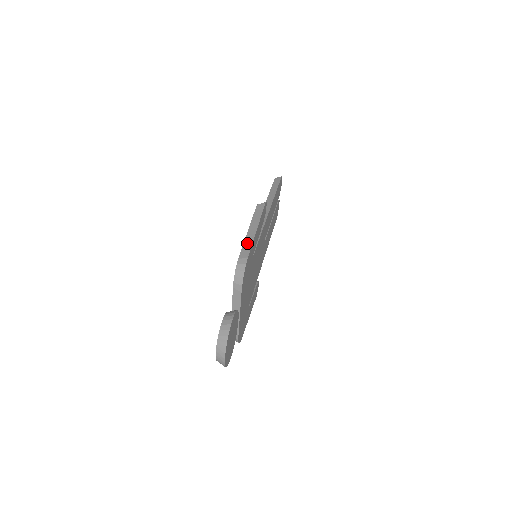
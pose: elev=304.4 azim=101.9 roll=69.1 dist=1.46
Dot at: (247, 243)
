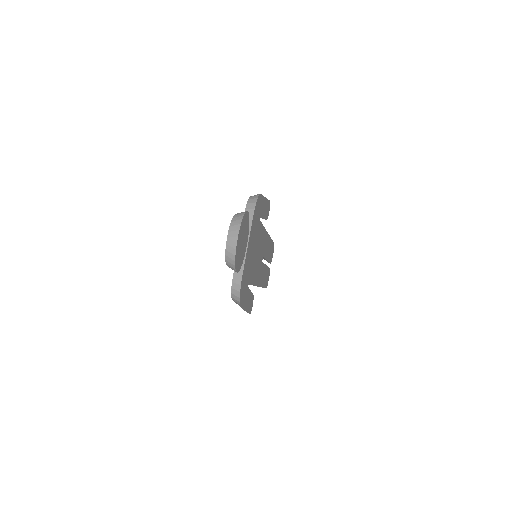
Dot at: occluded
